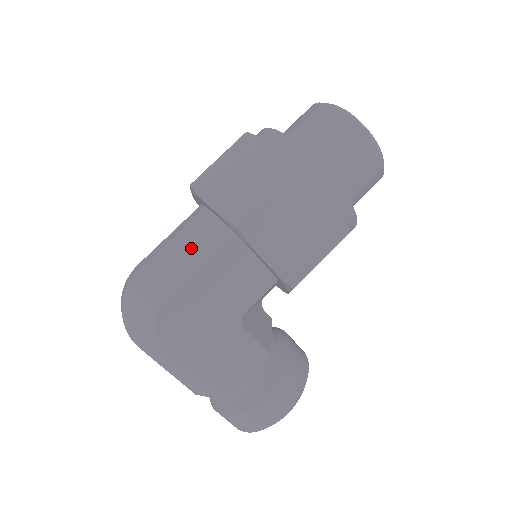
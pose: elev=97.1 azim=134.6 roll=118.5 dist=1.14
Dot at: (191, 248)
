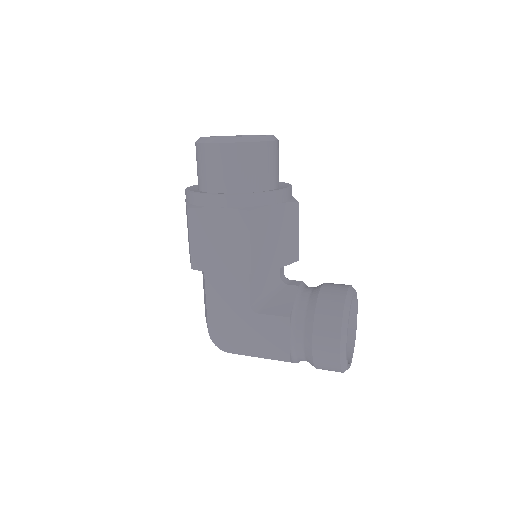
Dot at: (204, 289)
